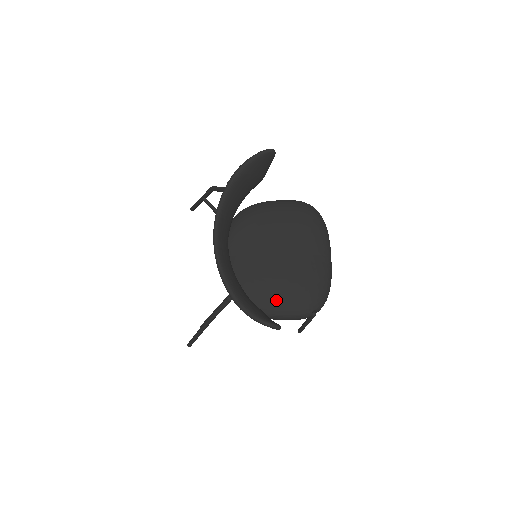
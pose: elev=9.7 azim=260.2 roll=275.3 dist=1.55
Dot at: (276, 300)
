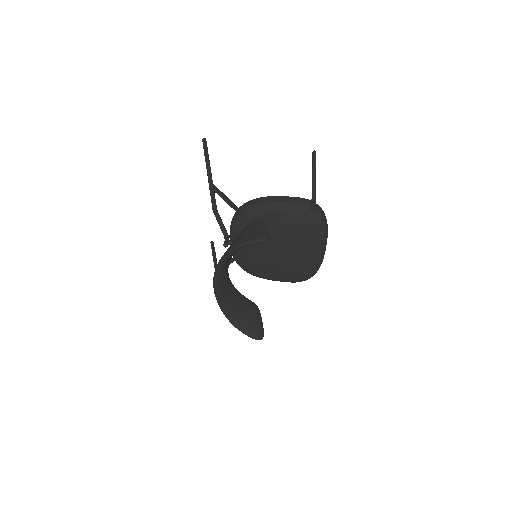
Dot at: (272, 276)
